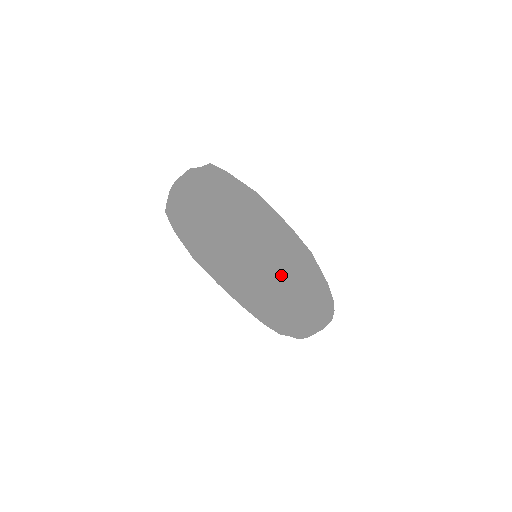
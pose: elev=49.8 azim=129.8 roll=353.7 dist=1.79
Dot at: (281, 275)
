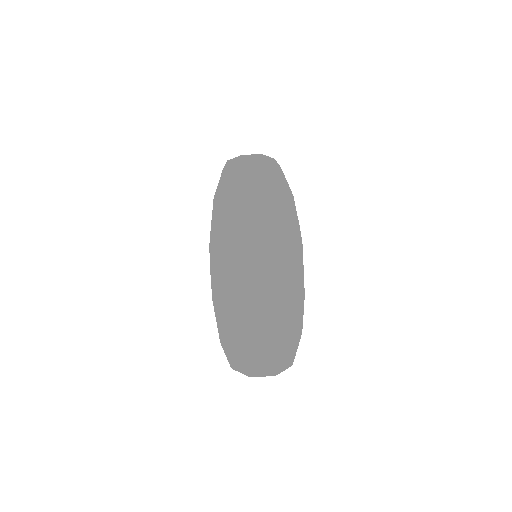
Dot at: (289, 239)
